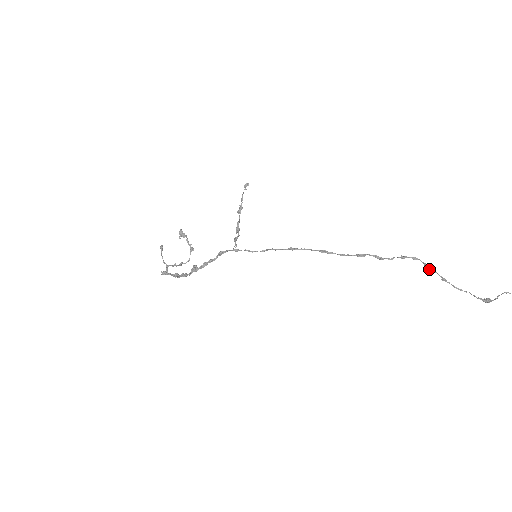
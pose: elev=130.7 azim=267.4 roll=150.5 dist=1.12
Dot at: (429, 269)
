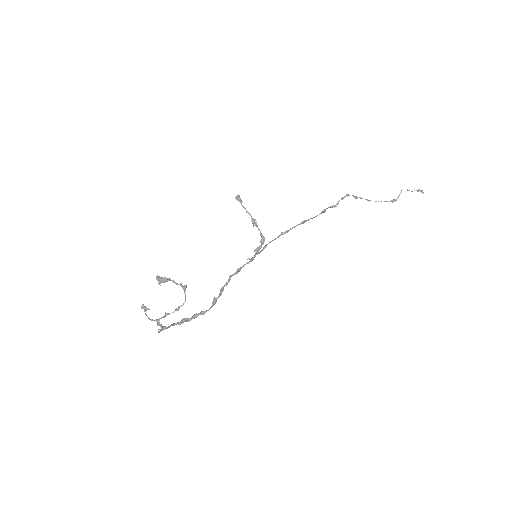
Dot at: (357, 198)
